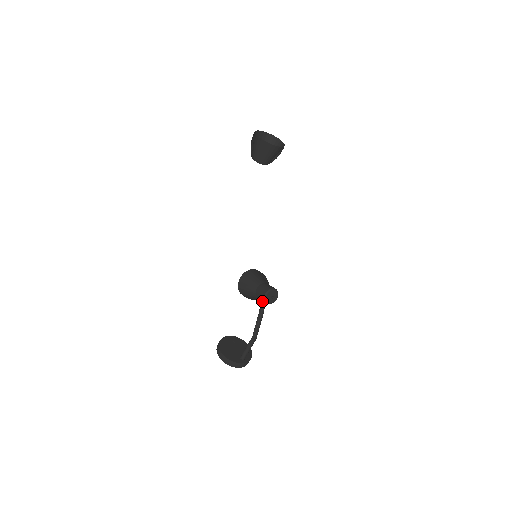
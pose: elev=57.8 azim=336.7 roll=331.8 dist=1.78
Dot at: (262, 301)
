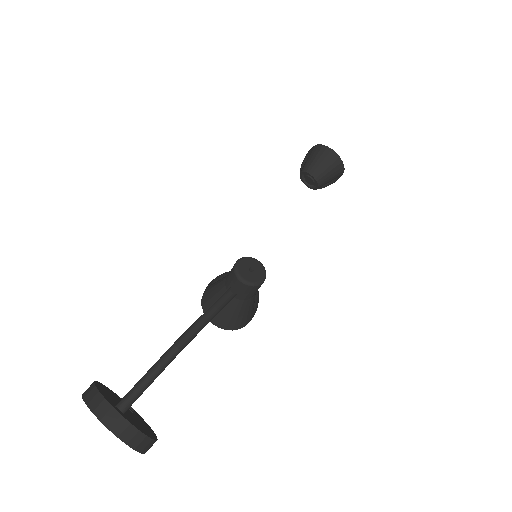
Dot at: (231, 295)
